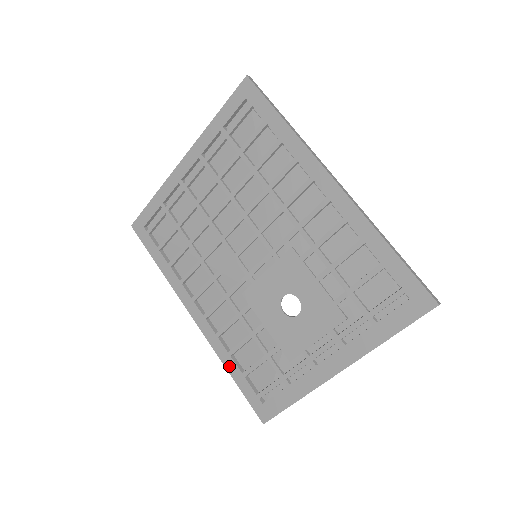
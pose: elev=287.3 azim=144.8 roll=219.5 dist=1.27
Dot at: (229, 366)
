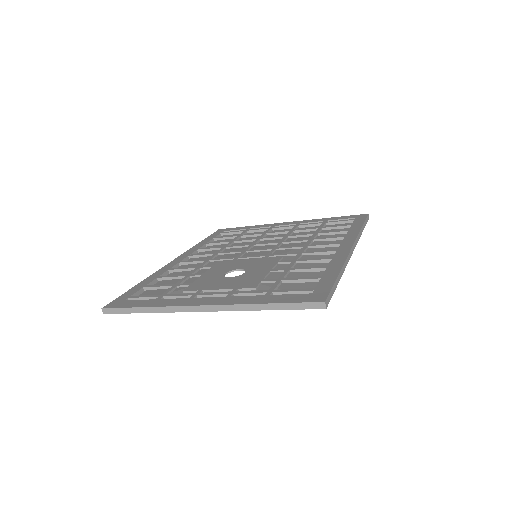
Dot at: (146, 280)
